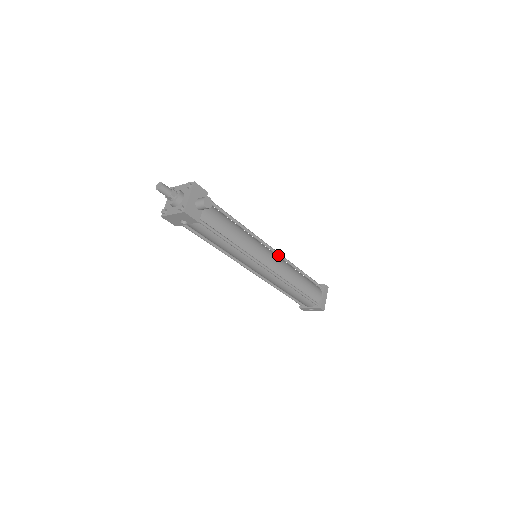
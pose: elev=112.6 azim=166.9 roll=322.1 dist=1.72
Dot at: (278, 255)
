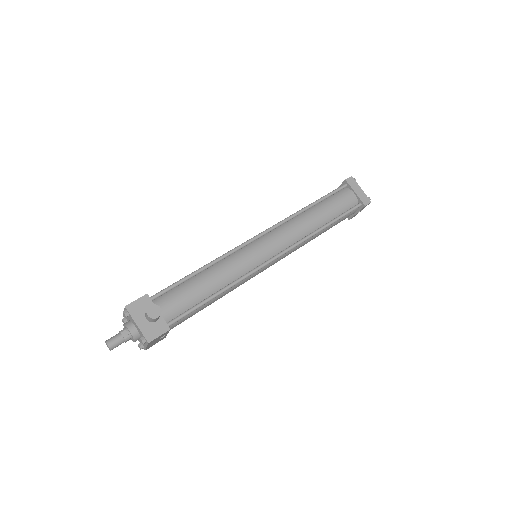
Dot at: (272, 230)
